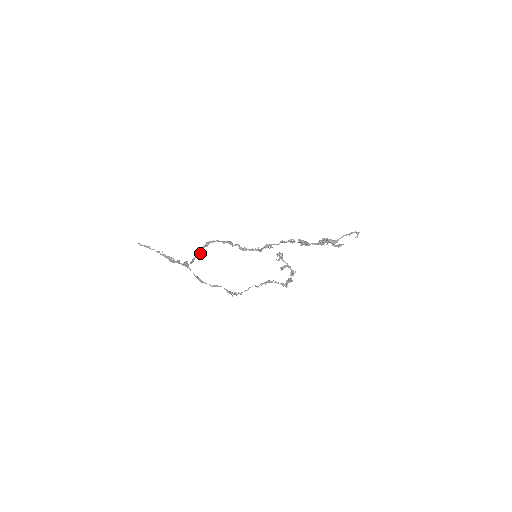
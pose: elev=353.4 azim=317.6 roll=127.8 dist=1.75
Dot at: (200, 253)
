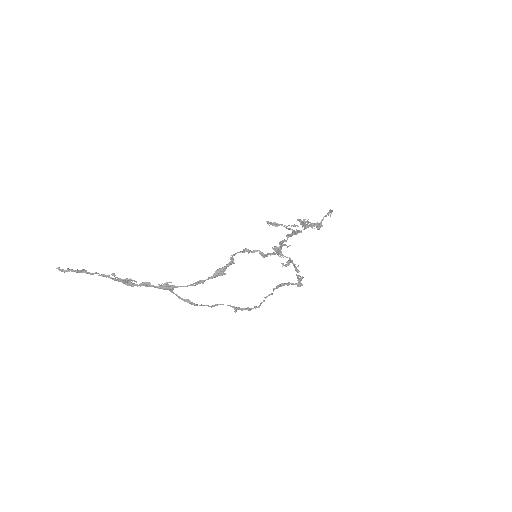
Dot at: (225, 274)
